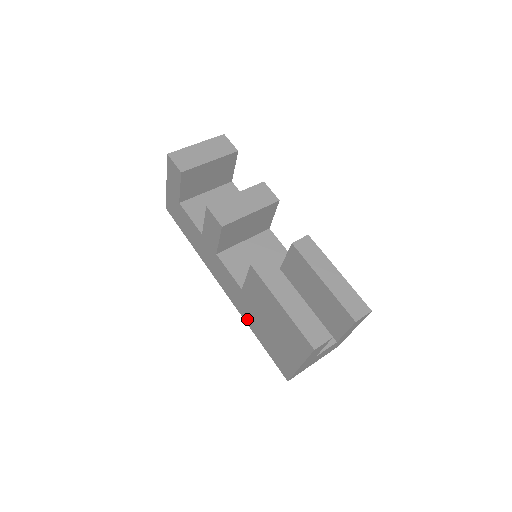
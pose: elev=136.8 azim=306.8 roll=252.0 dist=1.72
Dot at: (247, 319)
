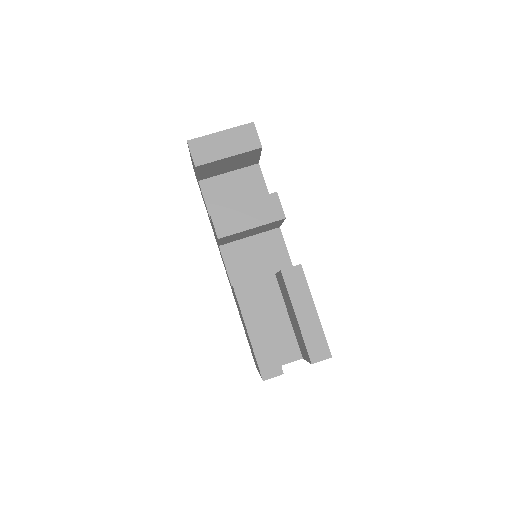
Dot at: occluded
